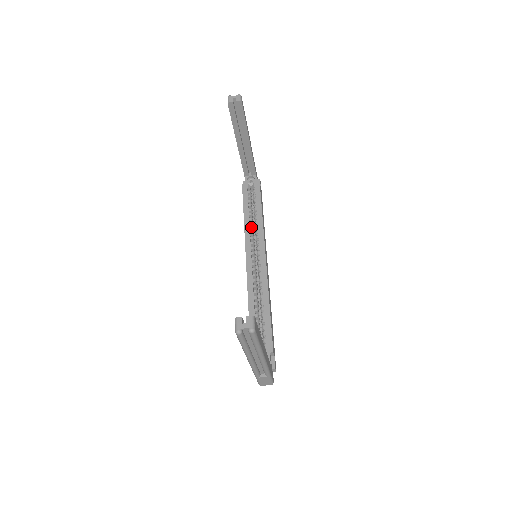
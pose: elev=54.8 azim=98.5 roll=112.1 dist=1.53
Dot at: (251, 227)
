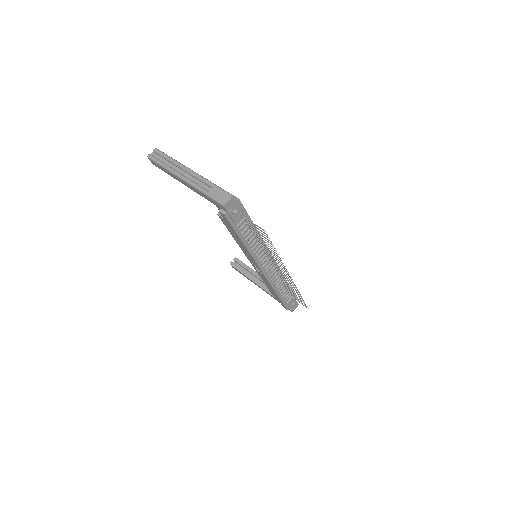
Dot at: occluded
